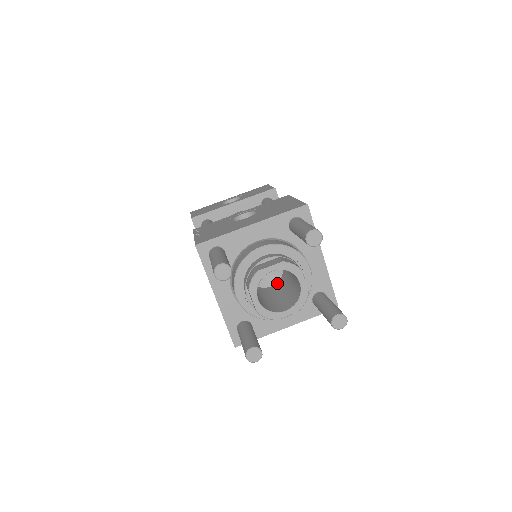
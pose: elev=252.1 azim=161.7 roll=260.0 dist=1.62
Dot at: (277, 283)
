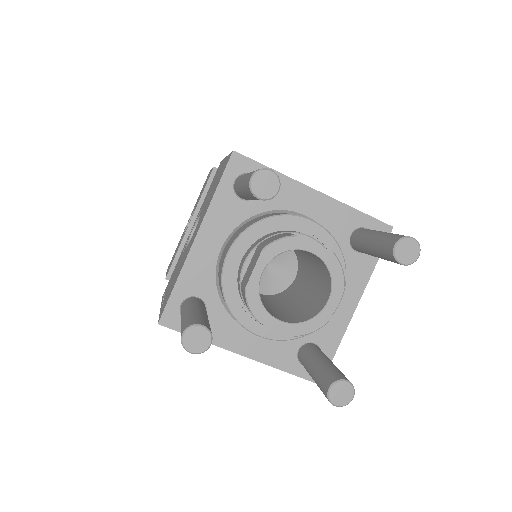
Dot at: (298, 268)
